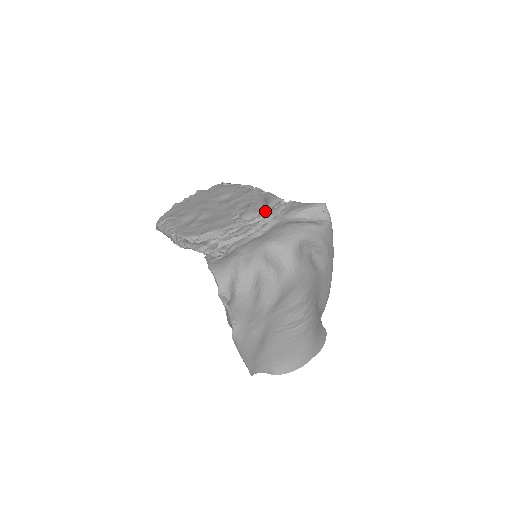
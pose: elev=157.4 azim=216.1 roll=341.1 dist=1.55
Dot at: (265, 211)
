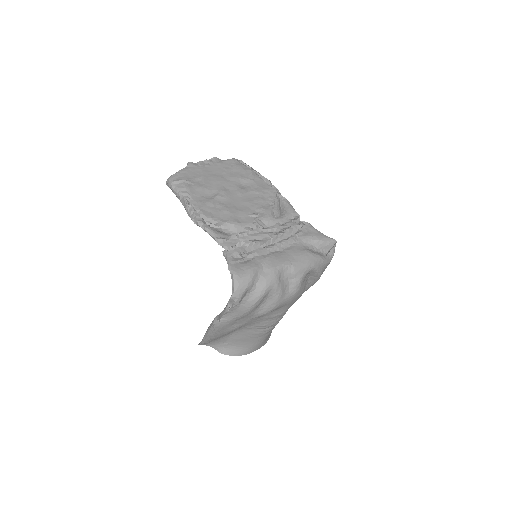
Dot at: (283, 222)
